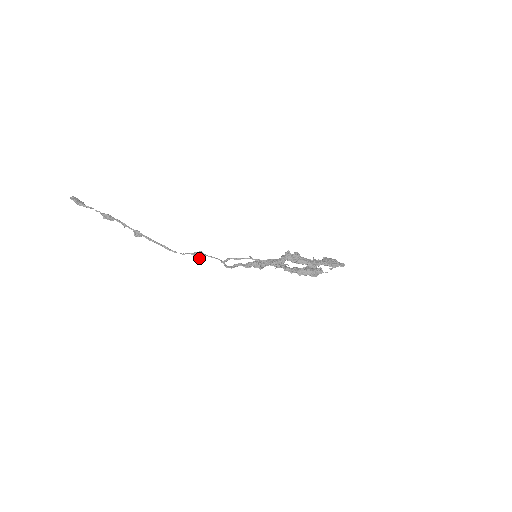
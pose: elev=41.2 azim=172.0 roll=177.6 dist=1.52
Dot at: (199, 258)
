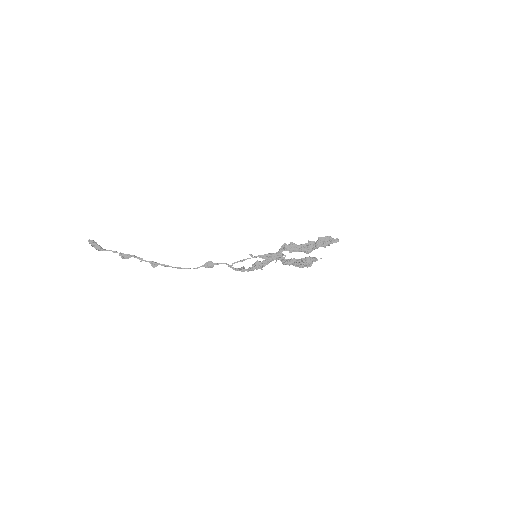
Dot at: (209, 267)
